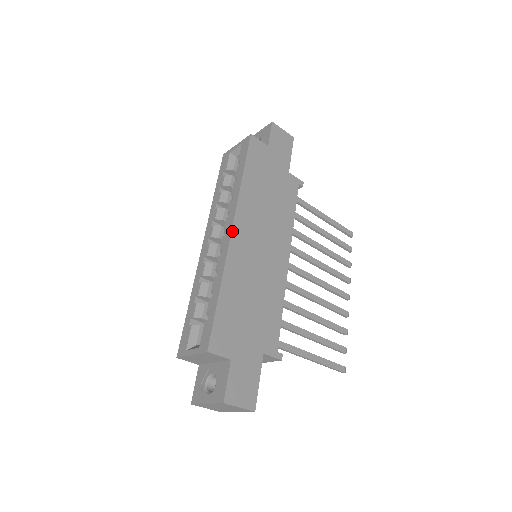
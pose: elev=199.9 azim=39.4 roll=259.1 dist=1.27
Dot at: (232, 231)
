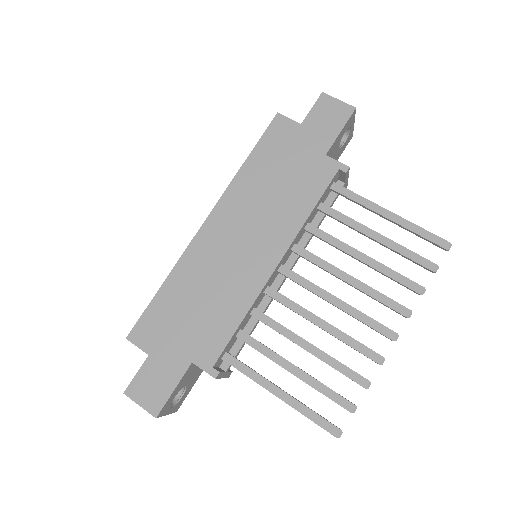
Dot at: (204, 223)
